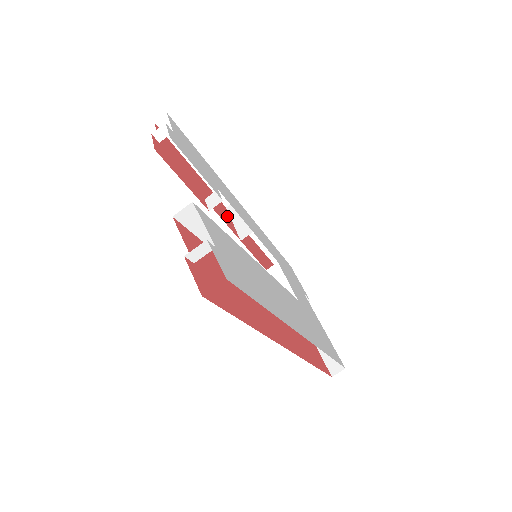
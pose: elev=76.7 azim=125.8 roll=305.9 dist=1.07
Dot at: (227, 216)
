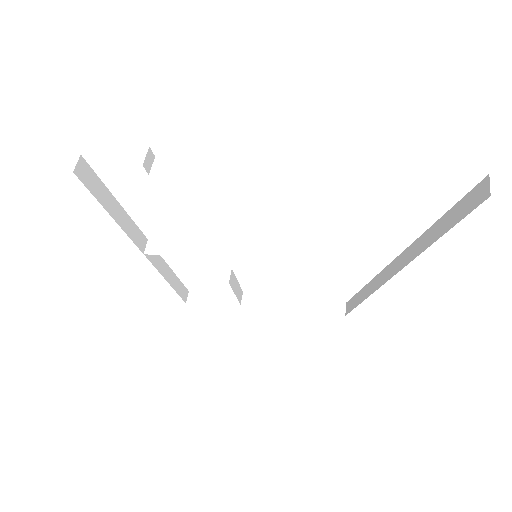
Dot at: occluded
